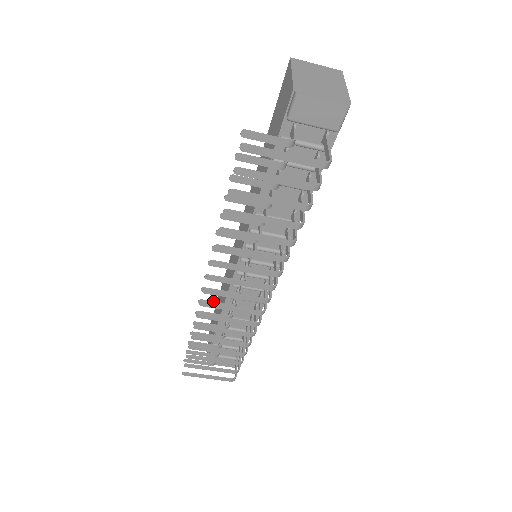
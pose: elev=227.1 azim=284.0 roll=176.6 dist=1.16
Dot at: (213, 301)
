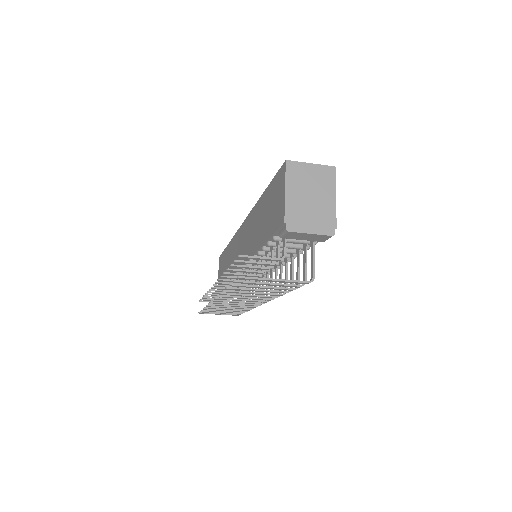
Dot at: (221, 290)
